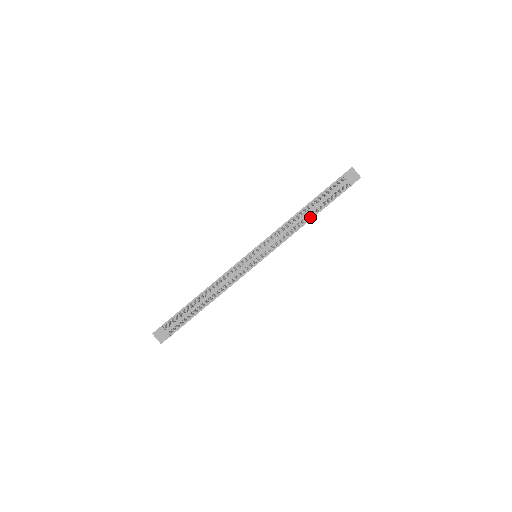
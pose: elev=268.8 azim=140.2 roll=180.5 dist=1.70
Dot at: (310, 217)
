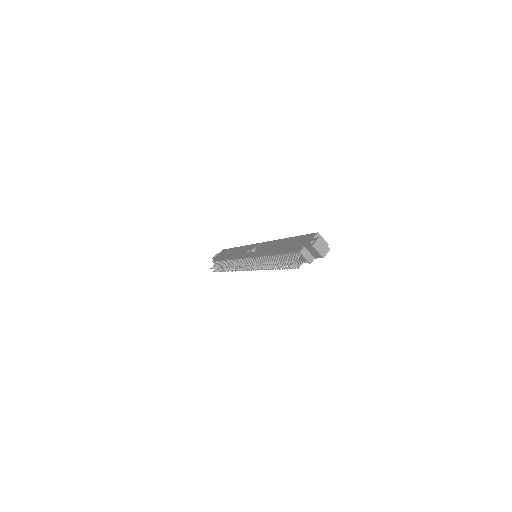
Dot at: occluded
